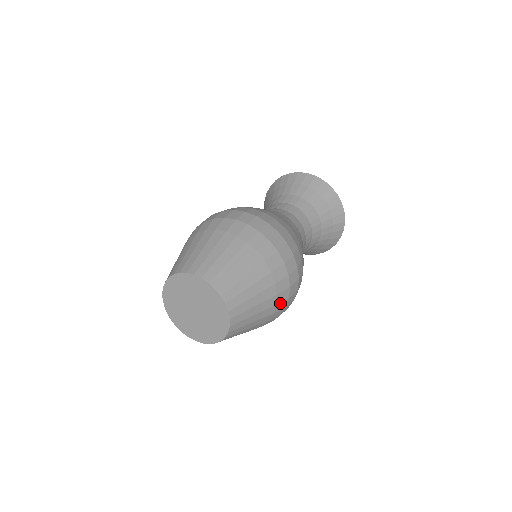
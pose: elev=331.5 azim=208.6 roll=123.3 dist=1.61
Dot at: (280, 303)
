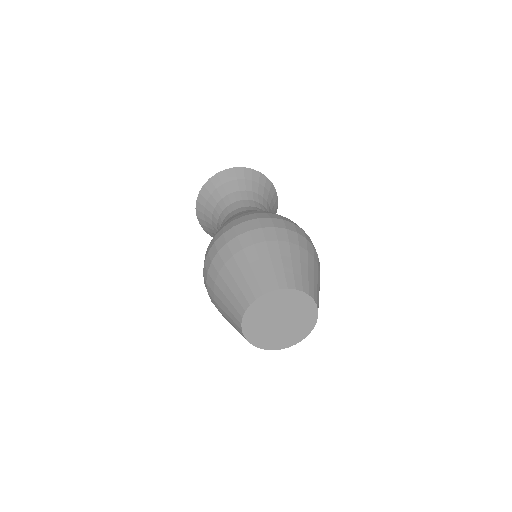
Dot at: occluded
